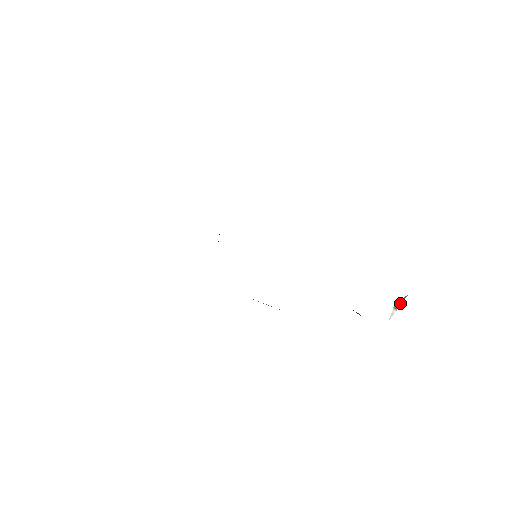
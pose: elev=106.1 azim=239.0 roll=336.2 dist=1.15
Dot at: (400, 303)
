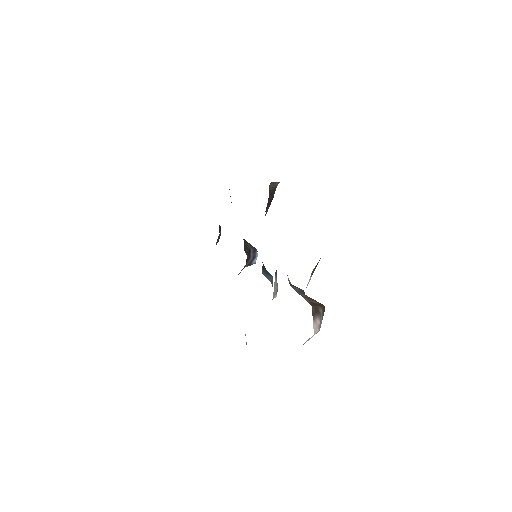
Dot at: occluded
